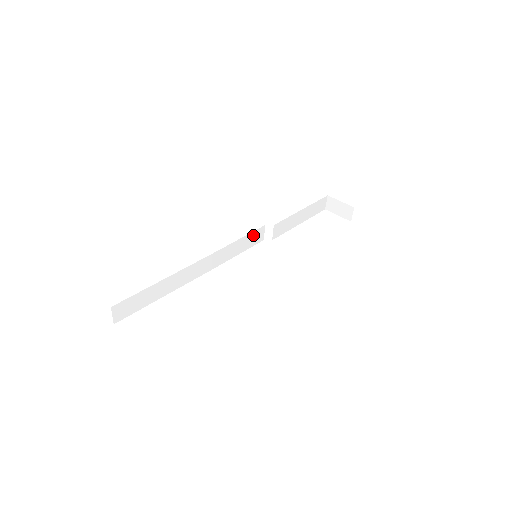
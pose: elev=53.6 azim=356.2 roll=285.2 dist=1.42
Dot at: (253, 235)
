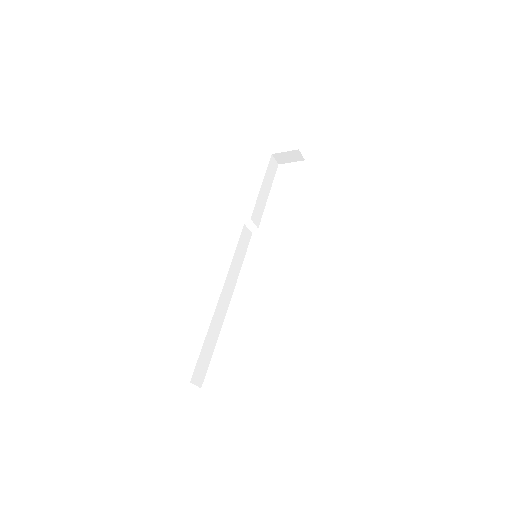
Dot at: (242, 239)
